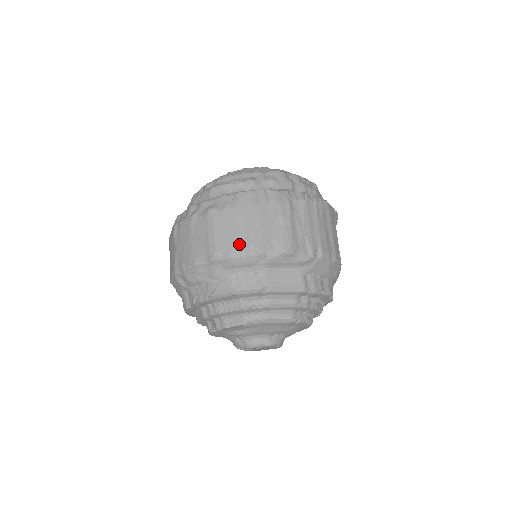
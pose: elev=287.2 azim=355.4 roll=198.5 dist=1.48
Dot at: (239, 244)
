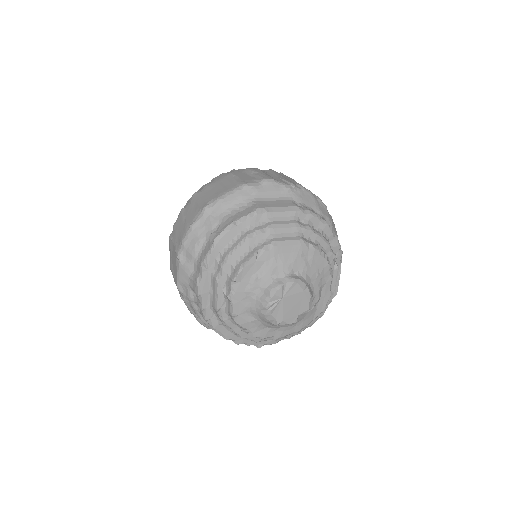
Dot at: (224, 190)
